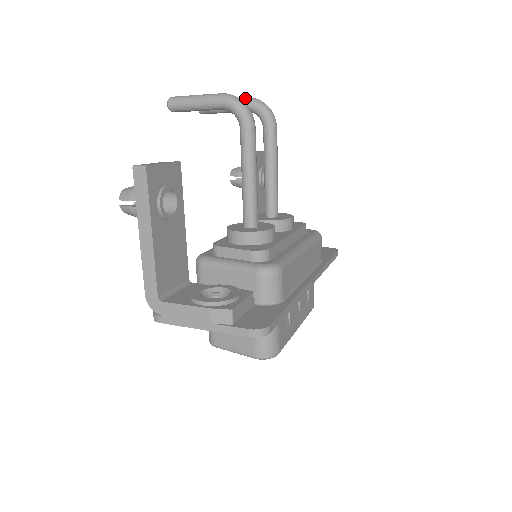
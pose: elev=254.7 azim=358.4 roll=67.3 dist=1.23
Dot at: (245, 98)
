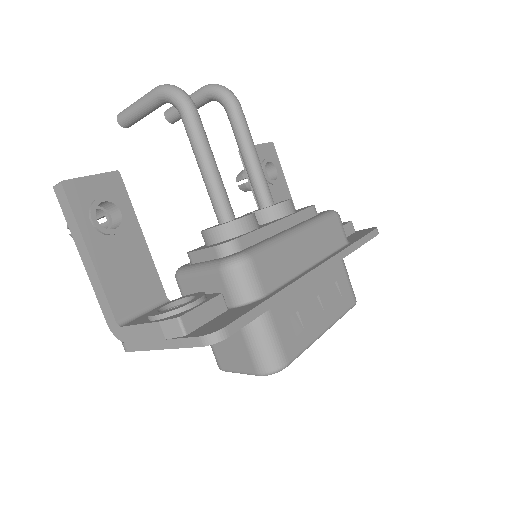
Dot at: (200, 88)
